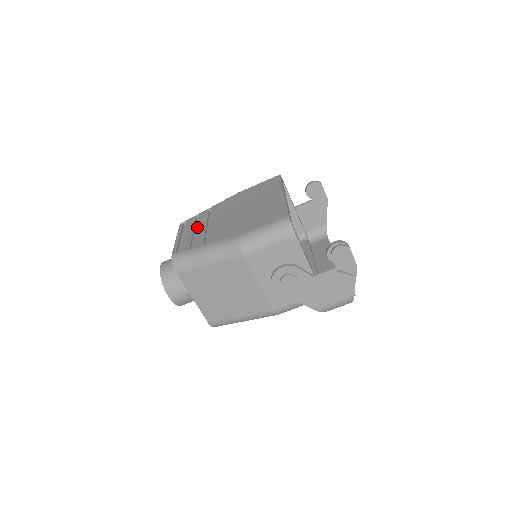
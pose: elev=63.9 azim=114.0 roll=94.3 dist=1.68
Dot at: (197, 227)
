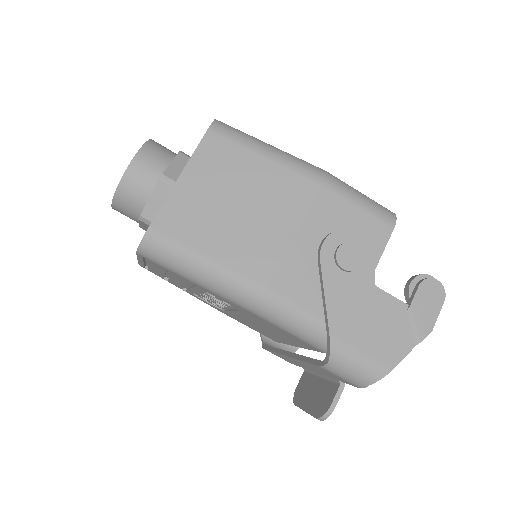
Dot at: occluded
